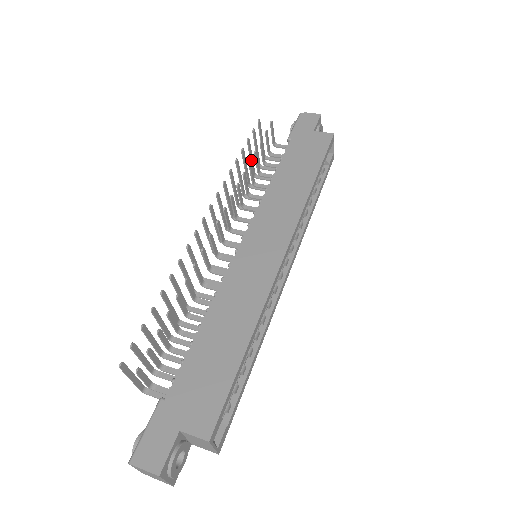
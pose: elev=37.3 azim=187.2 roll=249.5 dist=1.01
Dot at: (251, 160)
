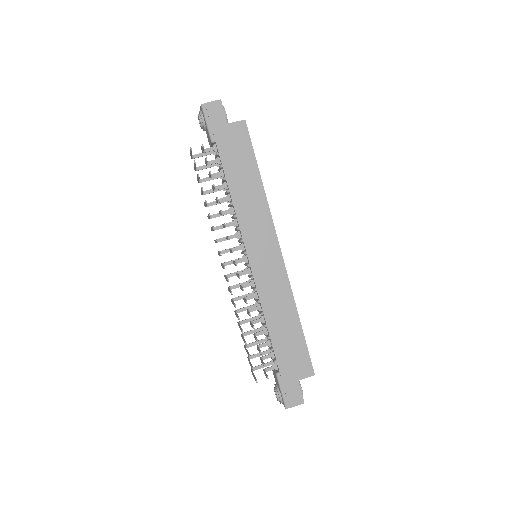
Dot at: occluded
